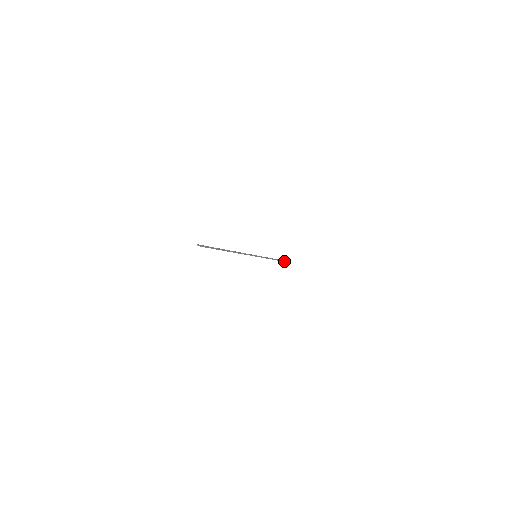
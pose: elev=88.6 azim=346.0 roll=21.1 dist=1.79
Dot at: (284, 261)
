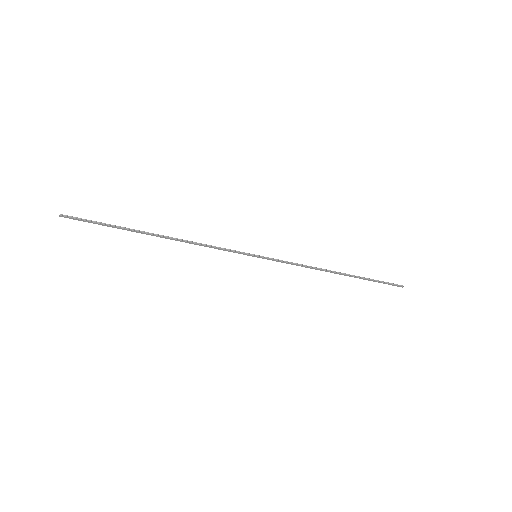
Dot at: (374, 280)
